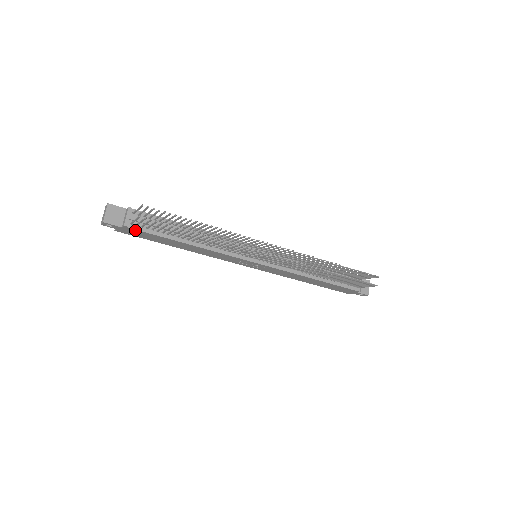
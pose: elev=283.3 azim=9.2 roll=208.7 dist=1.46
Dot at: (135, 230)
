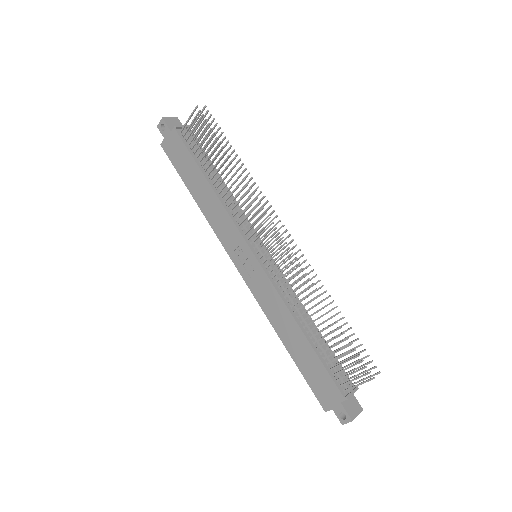
Dot at: (179, 139)
